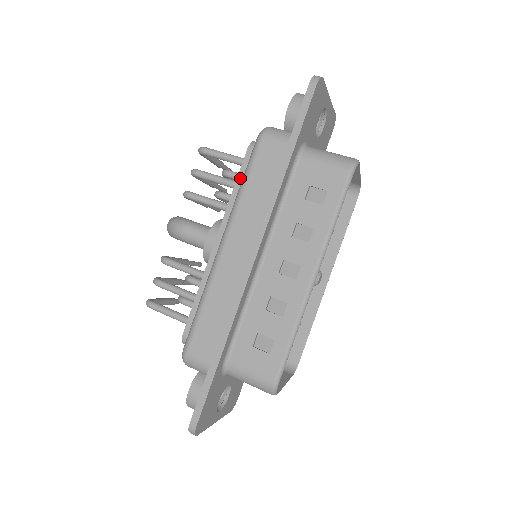
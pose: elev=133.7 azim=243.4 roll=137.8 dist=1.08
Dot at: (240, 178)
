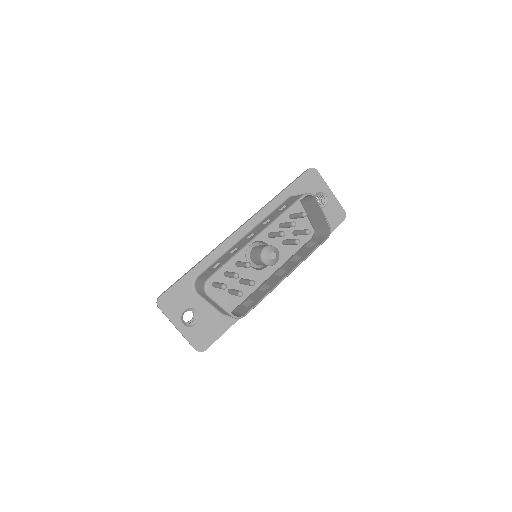
Dot at: occluded
